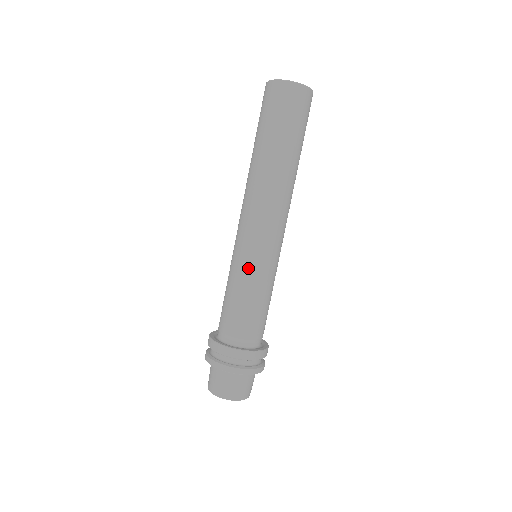
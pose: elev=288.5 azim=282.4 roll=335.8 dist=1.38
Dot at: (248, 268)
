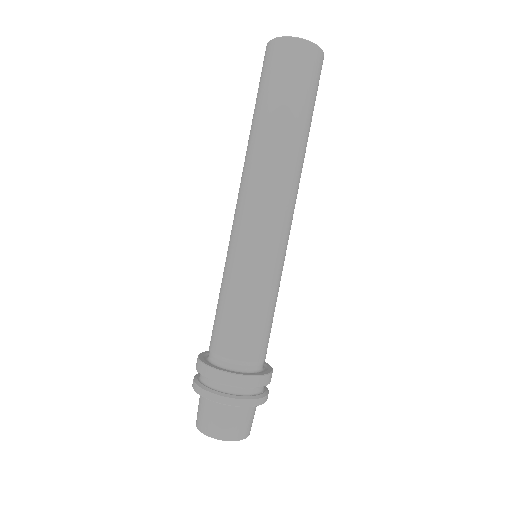
Dot at: (243, 268)
